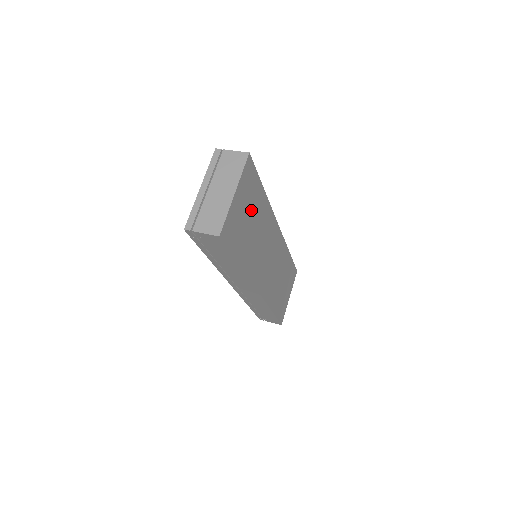
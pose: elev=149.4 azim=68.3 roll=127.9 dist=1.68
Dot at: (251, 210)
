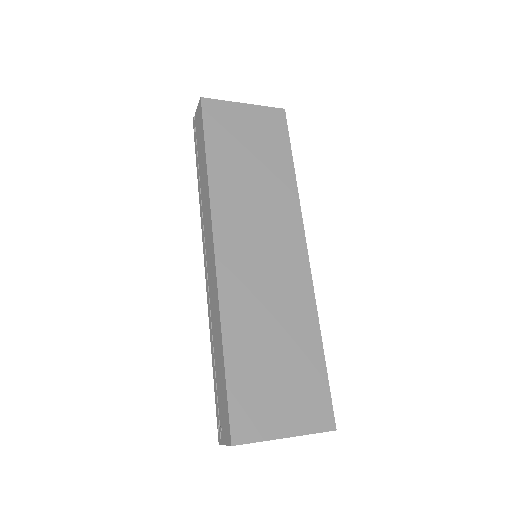
Dot at: (260, 148)
